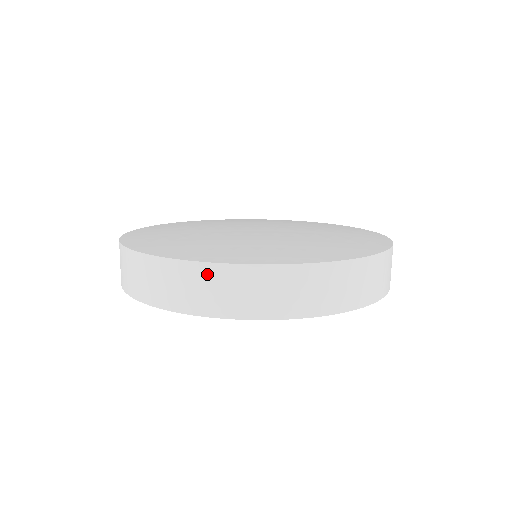
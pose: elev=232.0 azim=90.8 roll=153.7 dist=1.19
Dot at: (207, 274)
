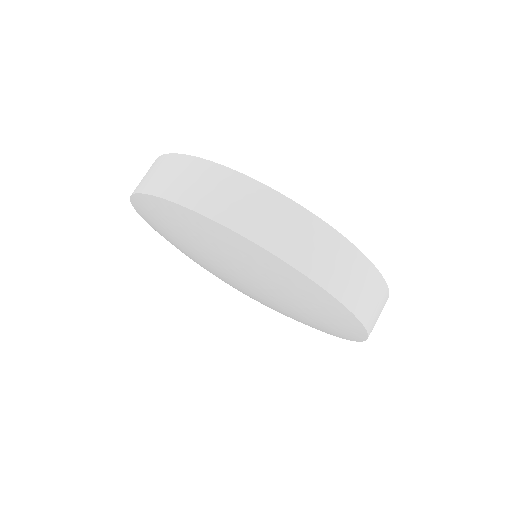
Dot at: (356, 261)
